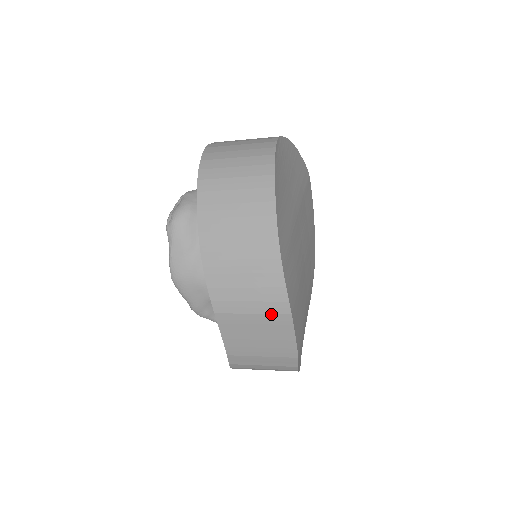
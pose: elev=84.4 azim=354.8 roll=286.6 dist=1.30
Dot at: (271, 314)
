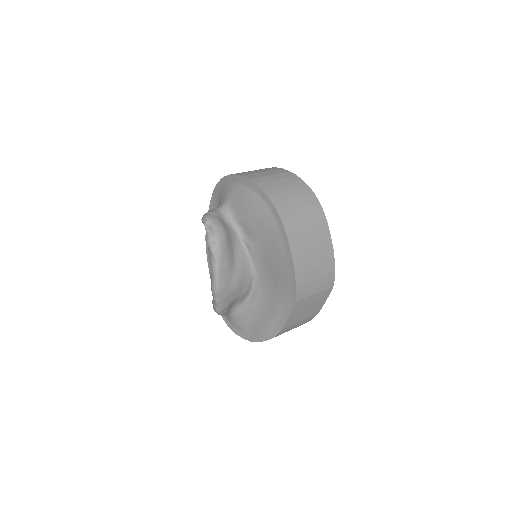
Dot at: (324, 291)
